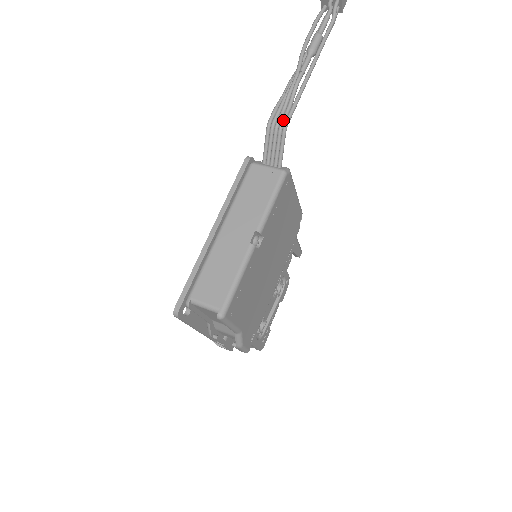
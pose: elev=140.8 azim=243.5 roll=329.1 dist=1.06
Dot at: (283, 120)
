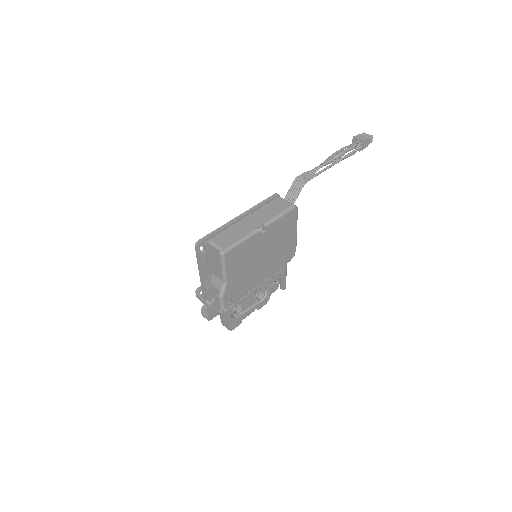
Dot at: (305, 179)
